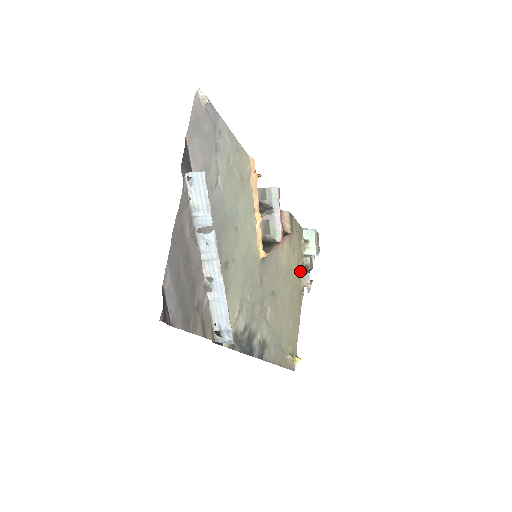
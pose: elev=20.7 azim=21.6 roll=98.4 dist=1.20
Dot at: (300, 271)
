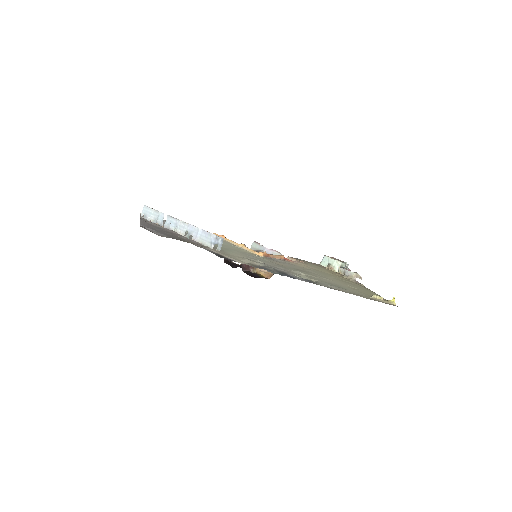
Dot at: (341, 276)
